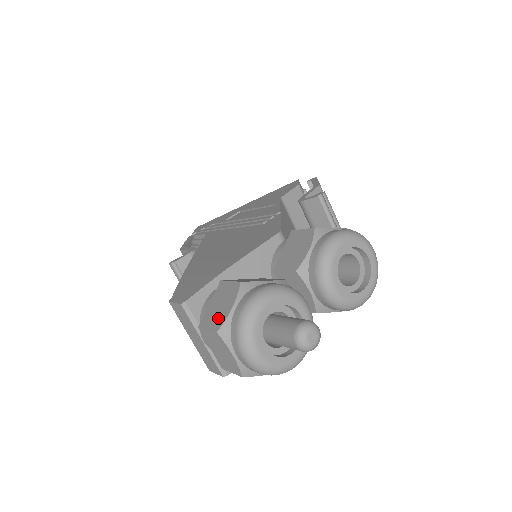
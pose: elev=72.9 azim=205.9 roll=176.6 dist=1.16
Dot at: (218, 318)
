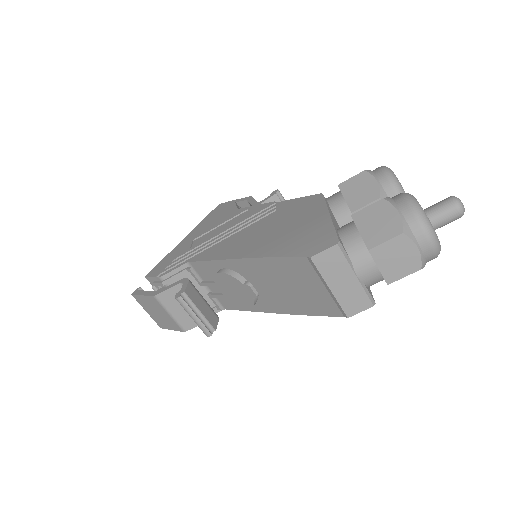
Dot at: (390, 227)
